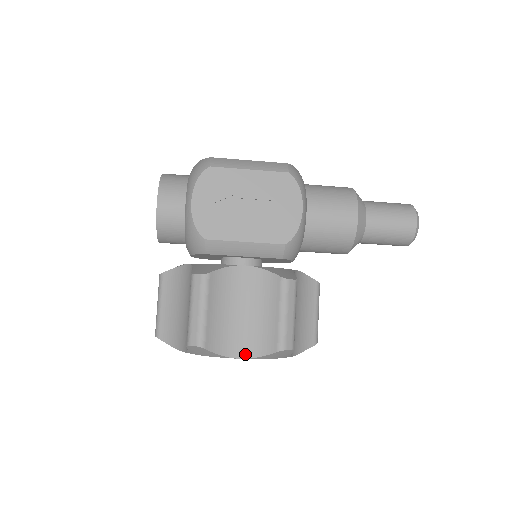
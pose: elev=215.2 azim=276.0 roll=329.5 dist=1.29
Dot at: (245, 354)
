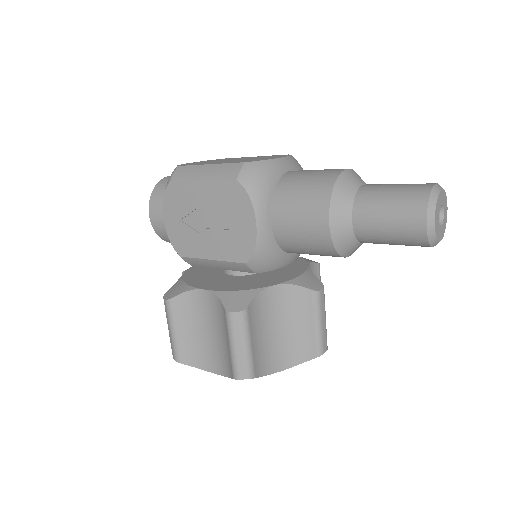
Dot at: (218, 371)
